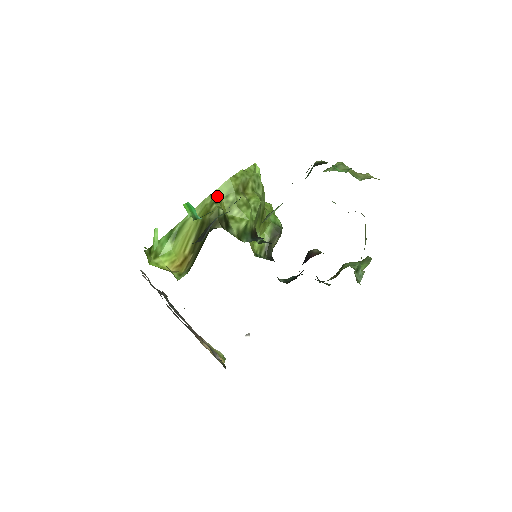
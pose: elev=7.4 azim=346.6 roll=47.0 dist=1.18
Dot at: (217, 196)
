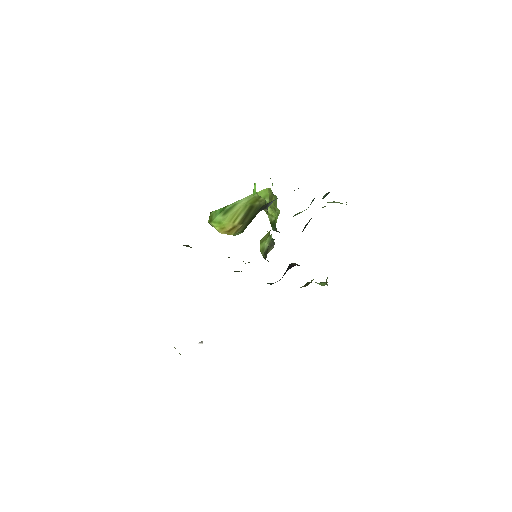
Dot at: occluded
